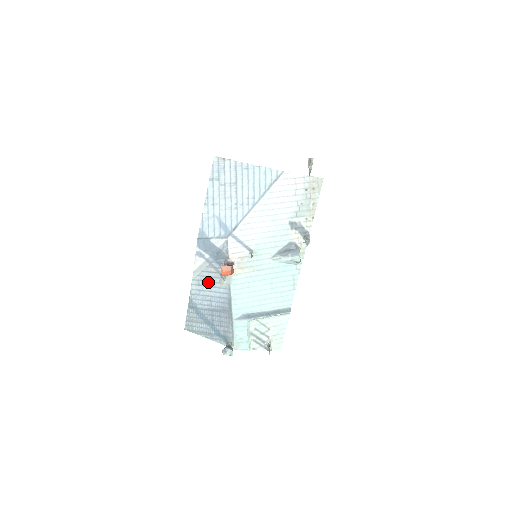
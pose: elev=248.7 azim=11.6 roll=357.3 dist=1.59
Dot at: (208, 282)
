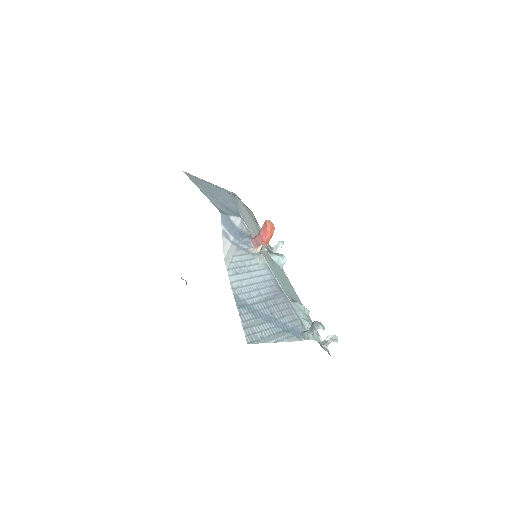
Dot at: (245, 267)
